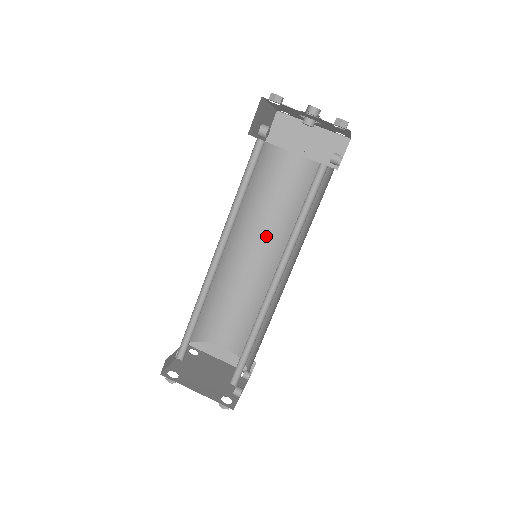
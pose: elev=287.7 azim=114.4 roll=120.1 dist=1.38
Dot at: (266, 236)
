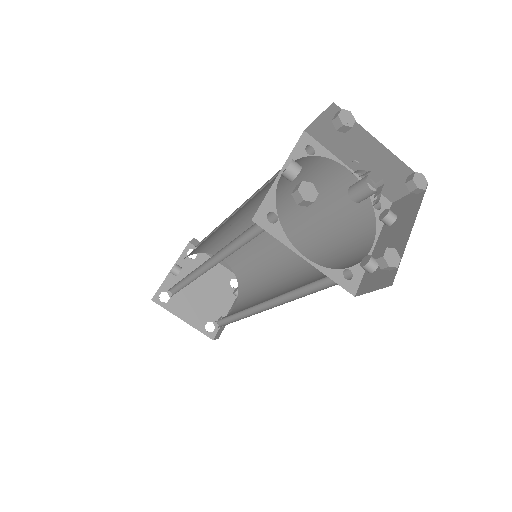
Dot at: (280, 214)
